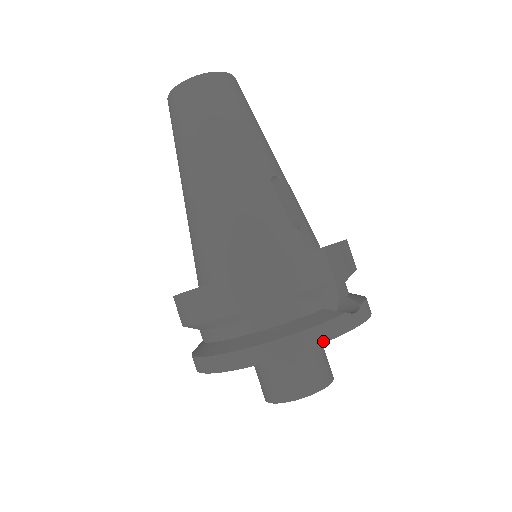
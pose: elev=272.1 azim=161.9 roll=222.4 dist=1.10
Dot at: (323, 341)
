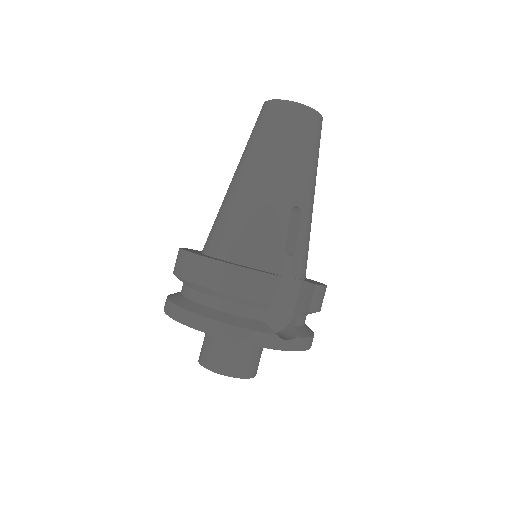
Dot at: (245, 342)
